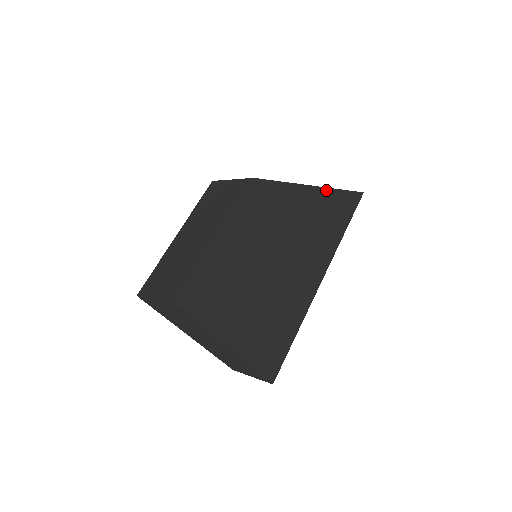
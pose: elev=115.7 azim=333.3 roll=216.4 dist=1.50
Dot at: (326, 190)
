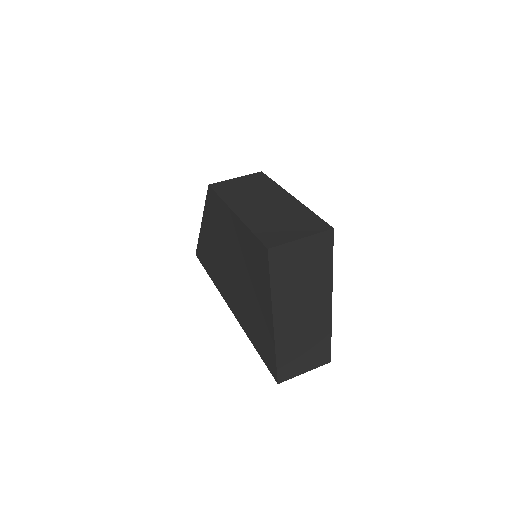
Dot at: occluded
